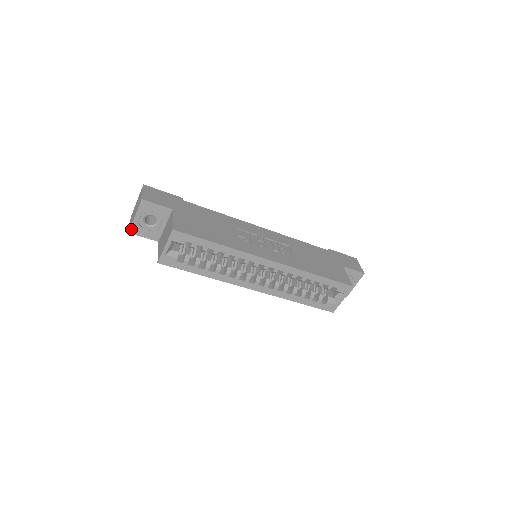
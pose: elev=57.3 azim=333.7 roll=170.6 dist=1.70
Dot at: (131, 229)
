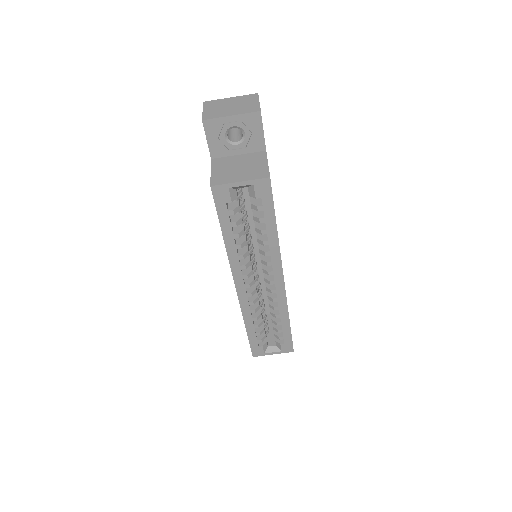
Dot at: (209, 120)
